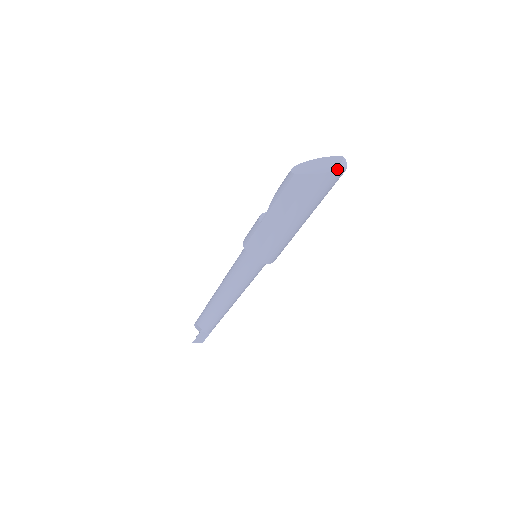
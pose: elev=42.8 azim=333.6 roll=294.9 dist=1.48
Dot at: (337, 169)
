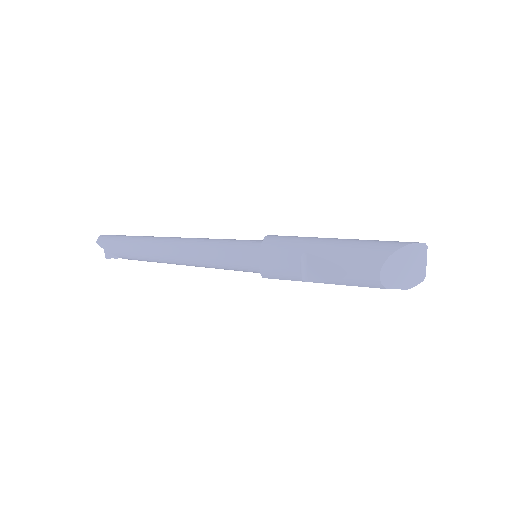
Dot at: (425, 276)
